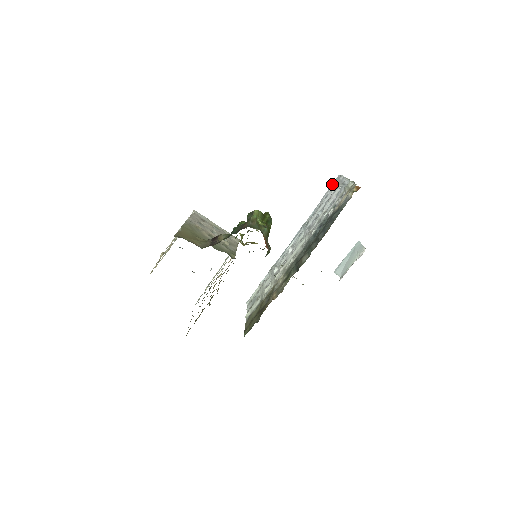
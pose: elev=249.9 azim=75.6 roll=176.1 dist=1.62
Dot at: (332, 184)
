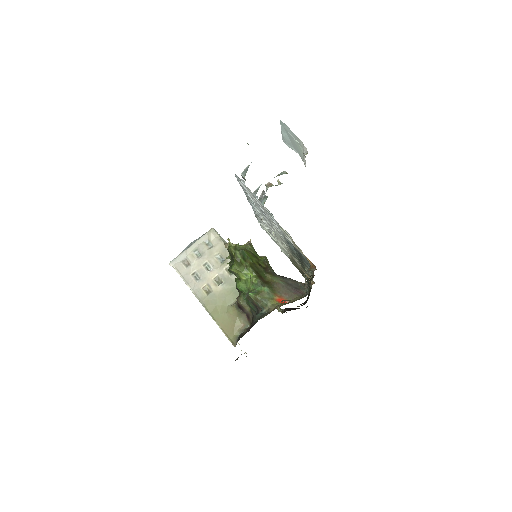
Dot at: (237, 180)
